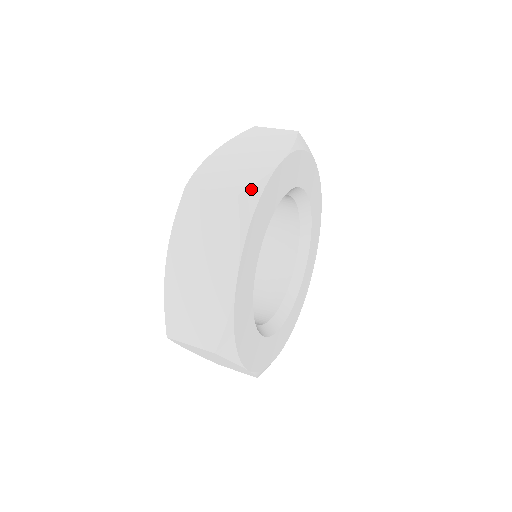
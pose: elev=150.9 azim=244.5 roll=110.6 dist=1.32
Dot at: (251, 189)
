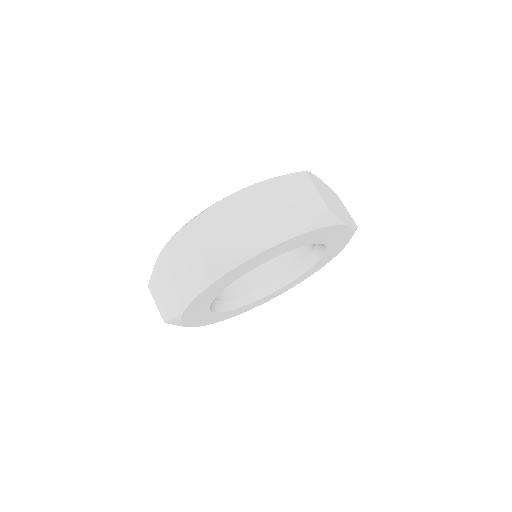
Dot at: (171, 321)
